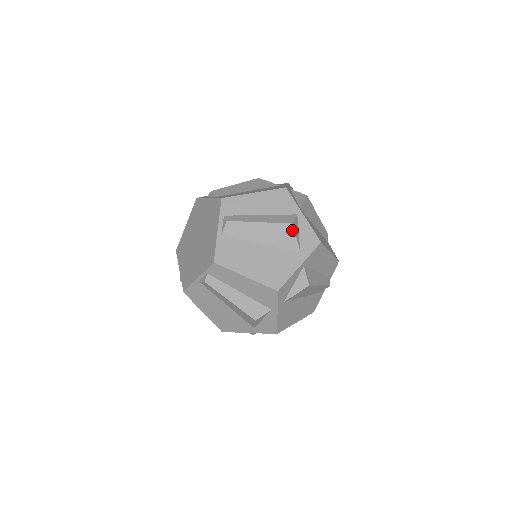
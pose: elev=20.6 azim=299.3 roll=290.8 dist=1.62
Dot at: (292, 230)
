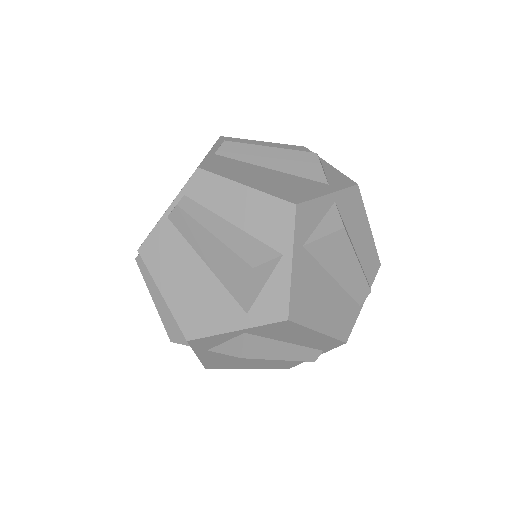
Dot at: (316, 160)
